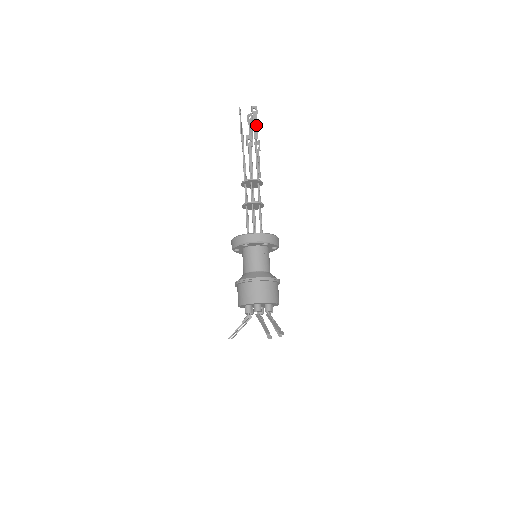
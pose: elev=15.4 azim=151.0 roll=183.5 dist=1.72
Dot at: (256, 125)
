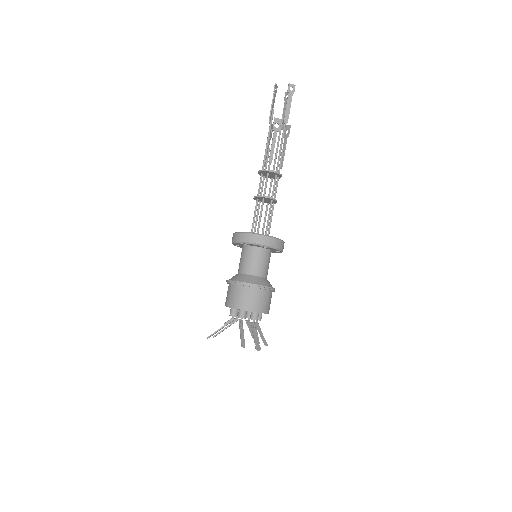
Dot at: (289, 107)
